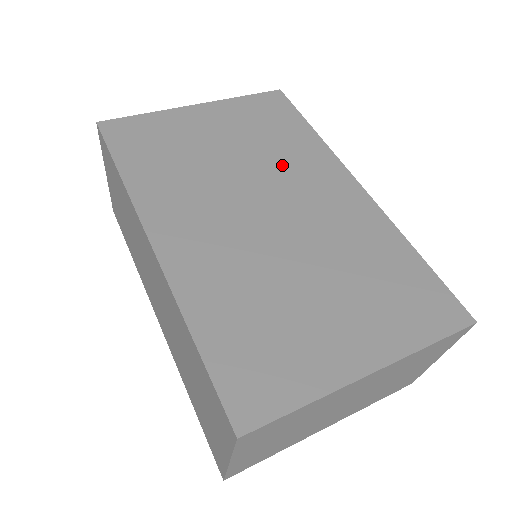
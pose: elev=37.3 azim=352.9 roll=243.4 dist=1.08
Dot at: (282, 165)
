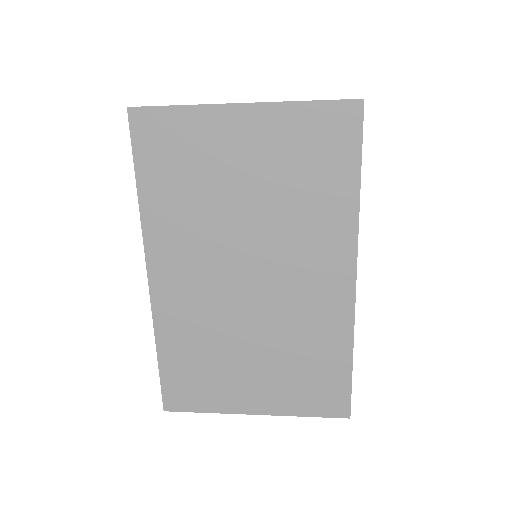
Dot at: (293, 231)
